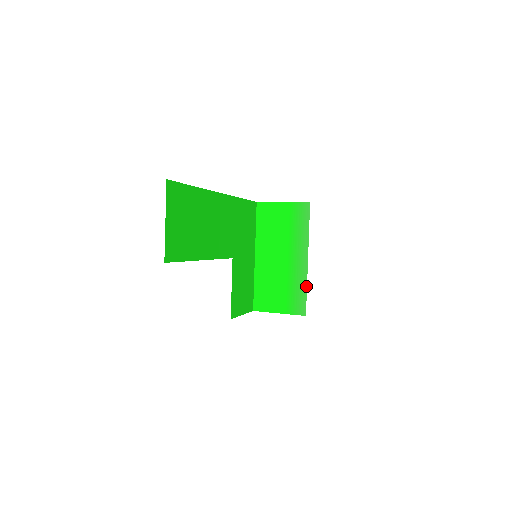
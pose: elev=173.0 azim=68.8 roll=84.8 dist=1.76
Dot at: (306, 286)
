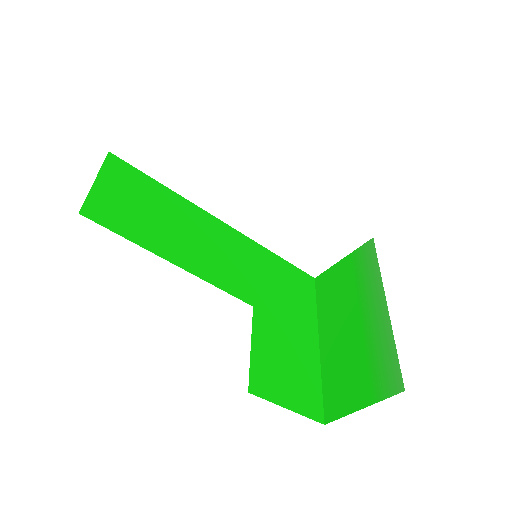
Dot at: (393, 341)
